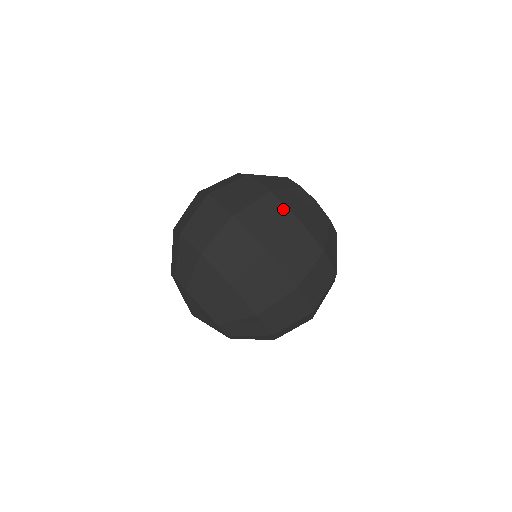
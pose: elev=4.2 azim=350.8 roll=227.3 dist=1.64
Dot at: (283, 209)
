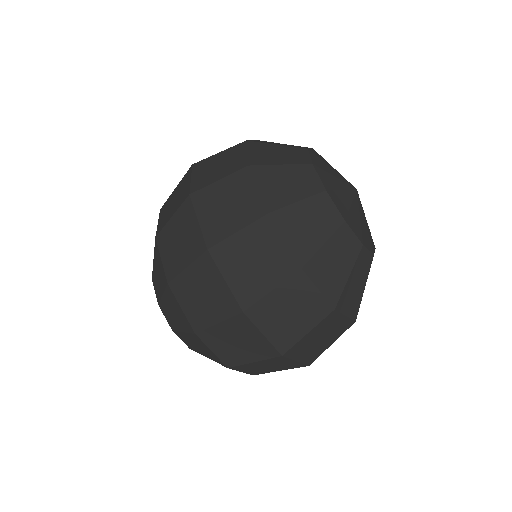
Dot at: (253, 193)
